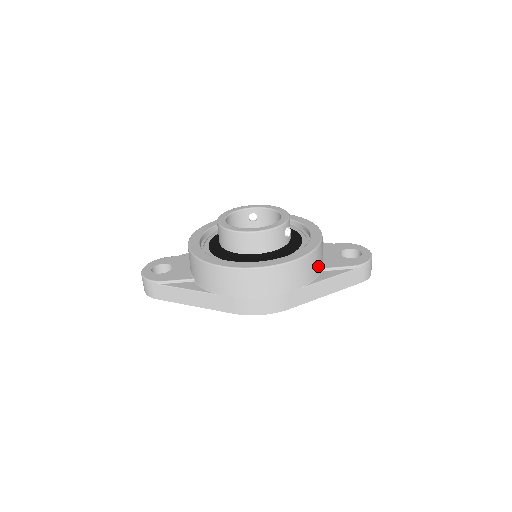
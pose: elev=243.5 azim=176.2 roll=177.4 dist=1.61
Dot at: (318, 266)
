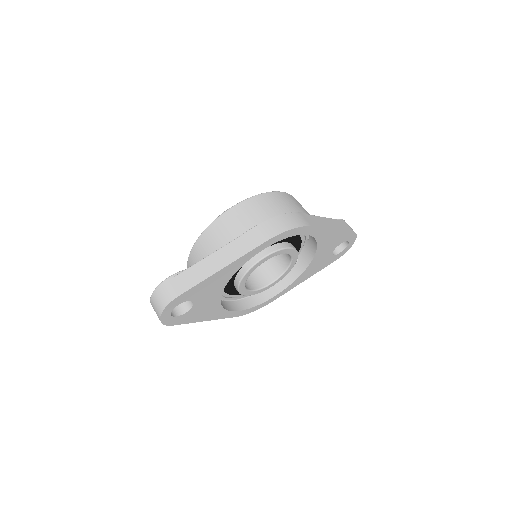
Dot at: occluded
